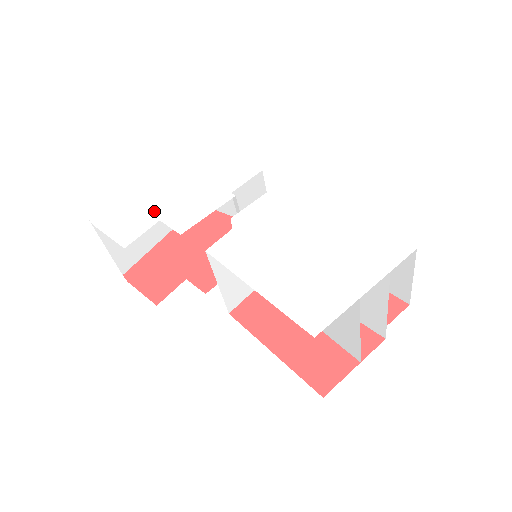
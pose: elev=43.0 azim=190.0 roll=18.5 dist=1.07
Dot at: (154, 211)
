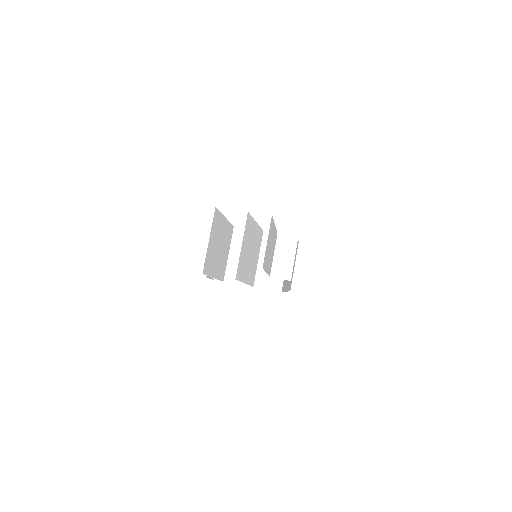
Dot at: occluded
